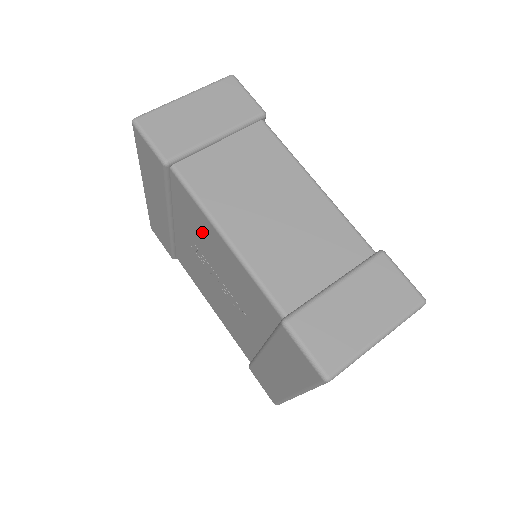
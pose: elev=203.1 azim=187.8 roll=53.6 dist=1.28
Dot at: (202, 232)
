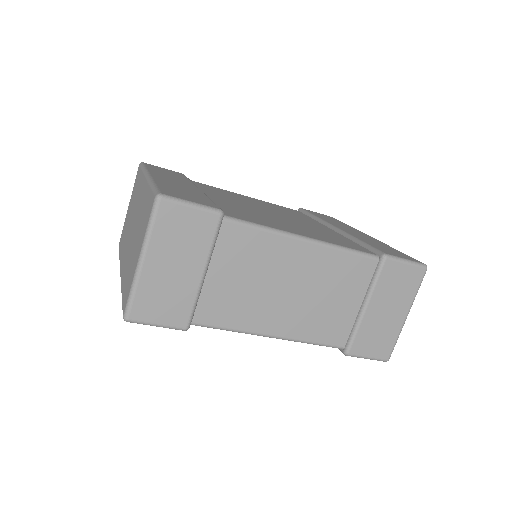
Dot at: occluded
